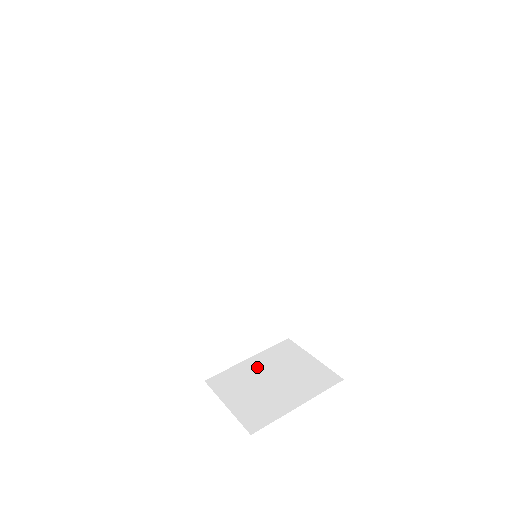
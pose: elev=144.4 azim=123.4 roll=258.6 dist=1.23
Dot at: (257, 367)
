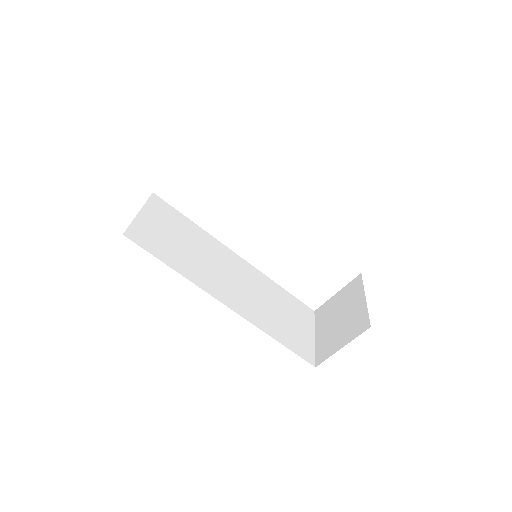
Dot at: (325, 330)
